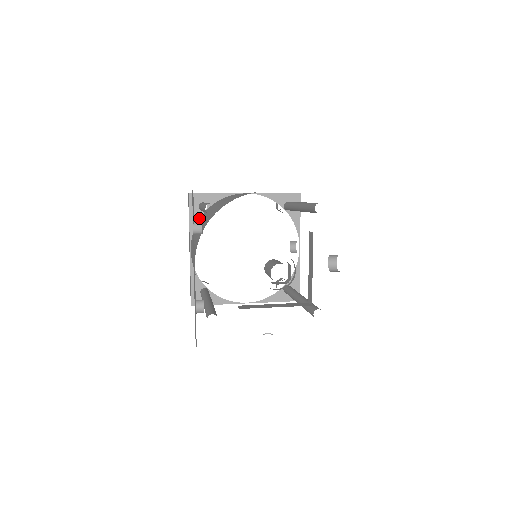
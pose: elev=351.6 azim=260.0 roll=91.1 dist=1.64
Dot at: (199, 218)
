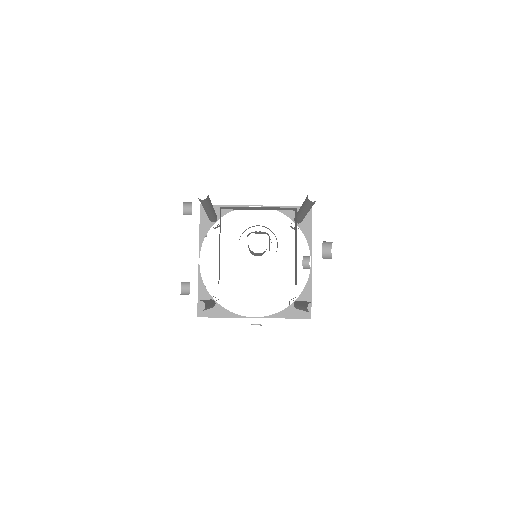
Dot at: (209, 229)
